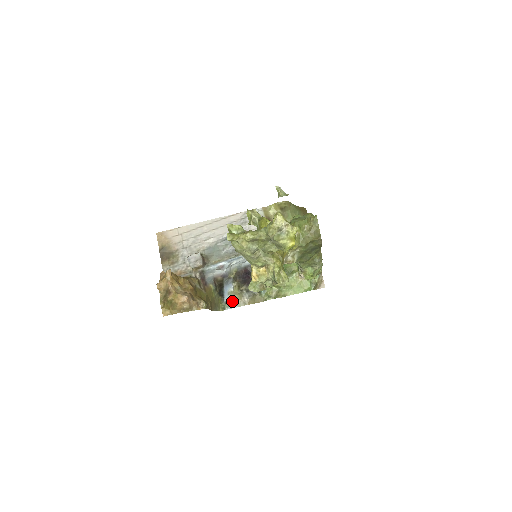
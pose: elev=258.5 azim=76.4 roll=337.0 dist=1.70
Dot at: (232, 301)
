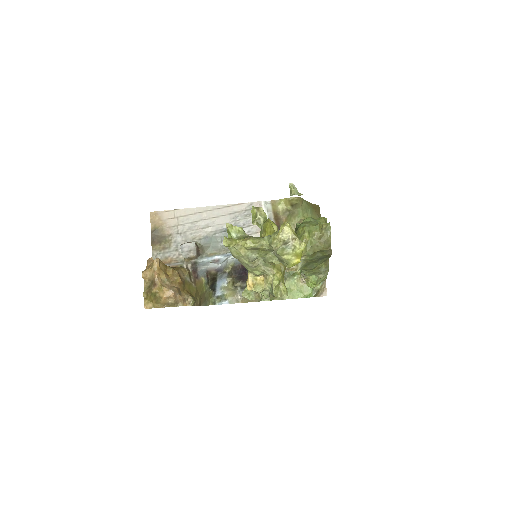
Dot at: (224, 296)
